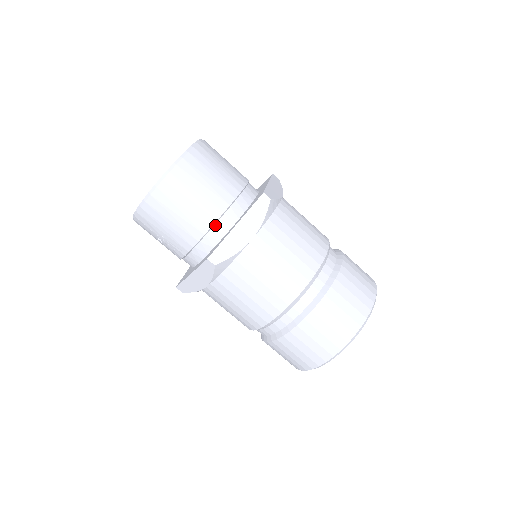
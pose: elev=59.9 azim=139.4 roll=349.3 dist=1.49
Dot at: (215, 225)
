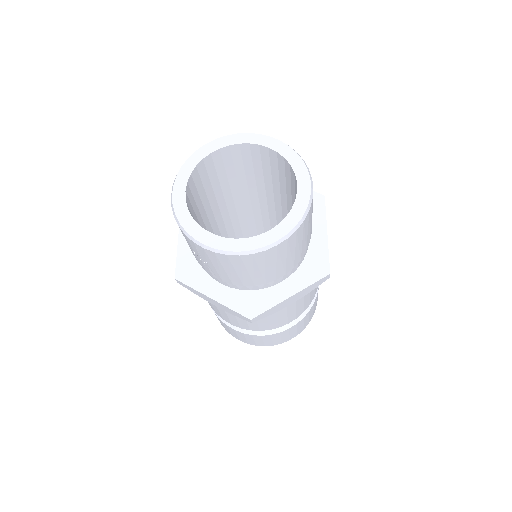
Dot at: (270, 281)
